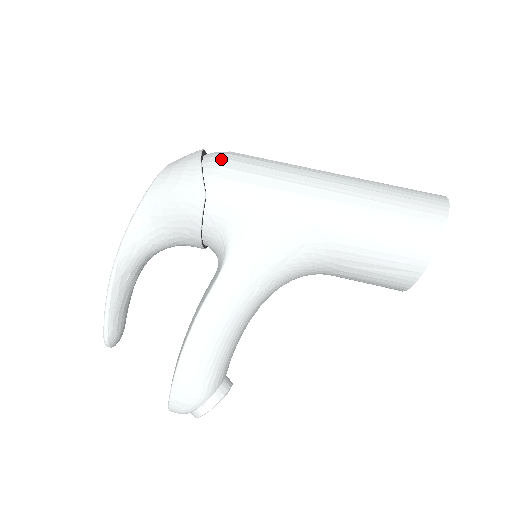
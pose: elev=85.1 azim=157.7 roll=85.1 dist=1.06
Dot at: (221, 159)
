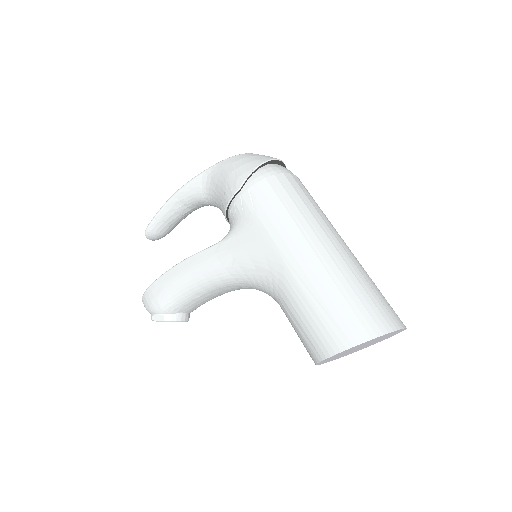
Dot at: (273, 173)
